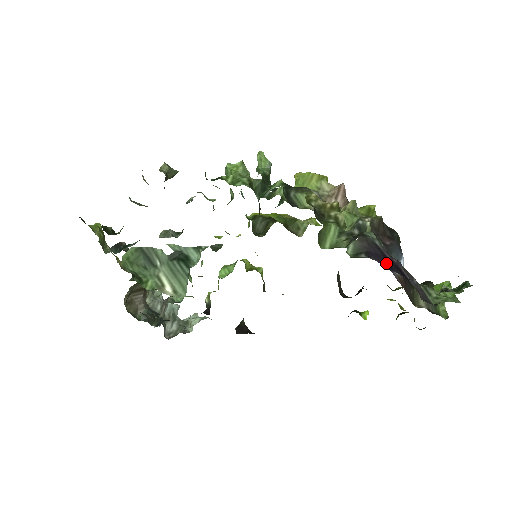
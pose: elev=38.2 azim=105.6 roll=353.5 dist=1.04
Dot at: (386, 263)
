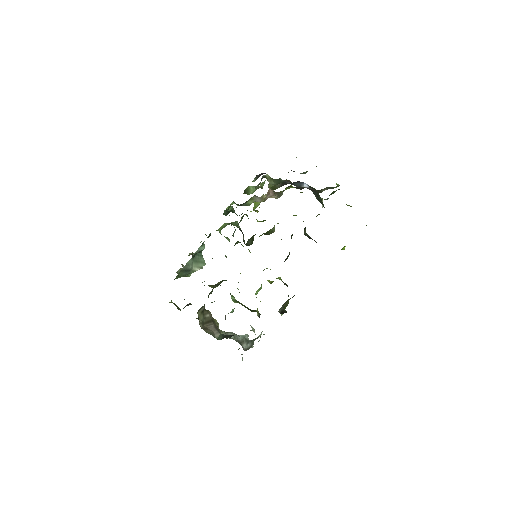
Dot at: occluded
